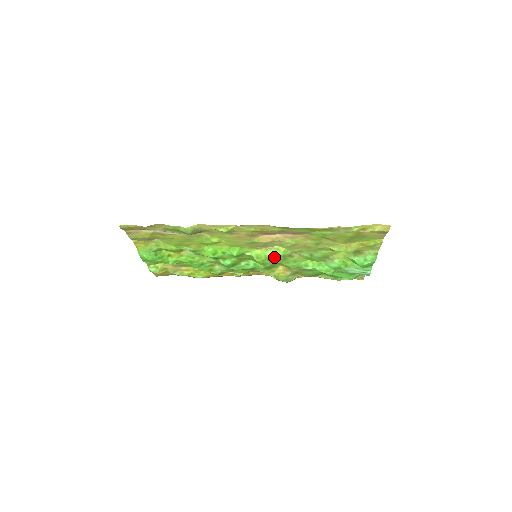
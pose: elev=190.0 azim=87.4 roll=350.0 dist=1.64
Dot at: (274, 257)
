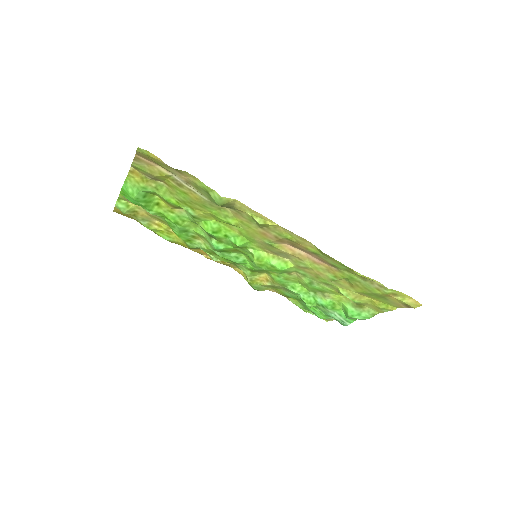
Dot at: (276, 268)
